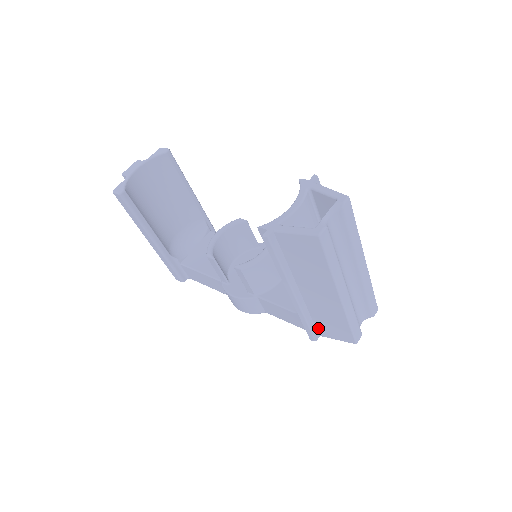
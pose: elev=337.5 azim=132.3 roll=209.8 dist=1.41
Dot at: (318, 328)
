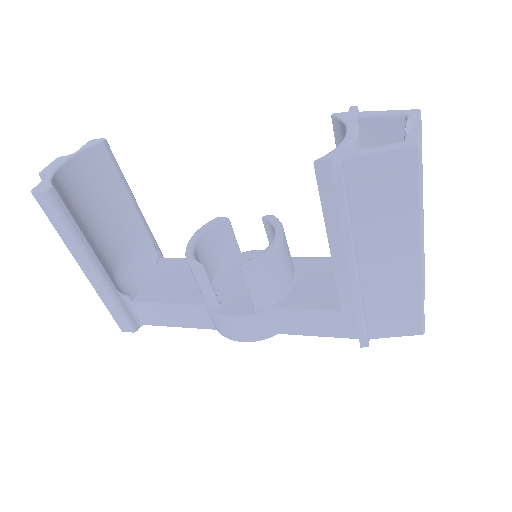
Dot at: (371, 325)
